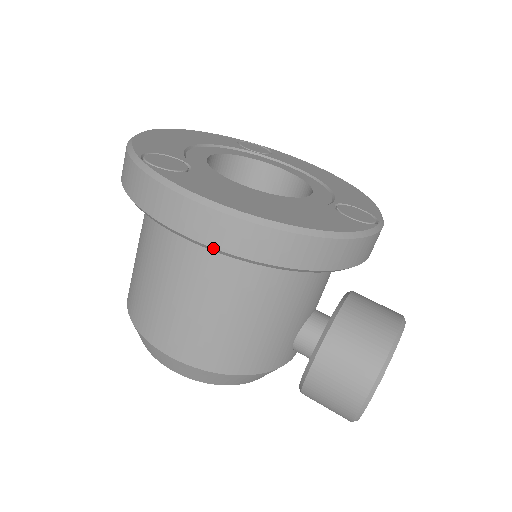
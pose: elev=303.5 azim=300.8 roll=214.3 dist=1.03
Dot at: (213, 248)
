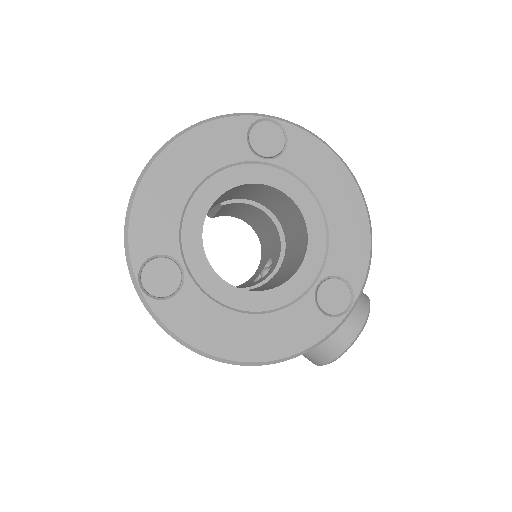
Dot at: occluded
